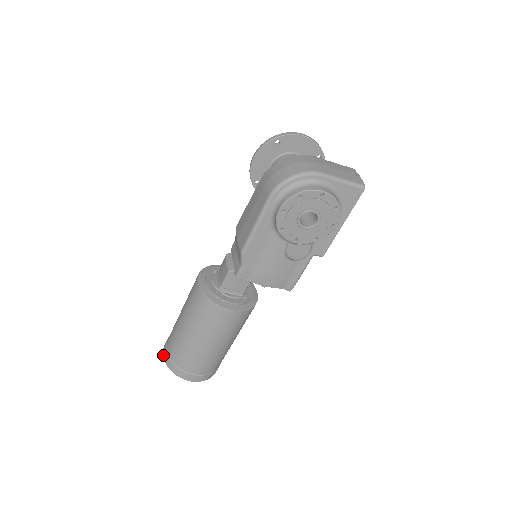
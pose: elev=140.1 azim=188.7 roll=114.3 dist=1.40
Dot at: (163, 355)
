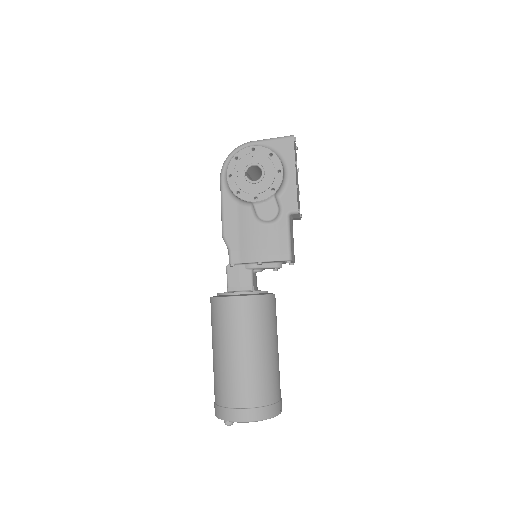
Dot at: occluded
